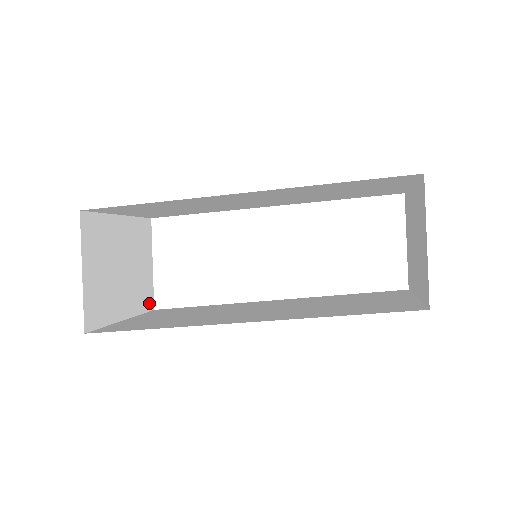
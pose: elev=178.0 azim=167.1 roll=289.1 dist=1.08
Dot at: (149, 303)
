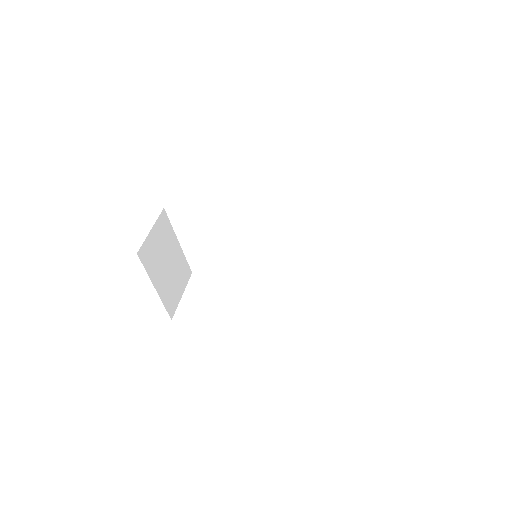
Dot at: (171, 311)
